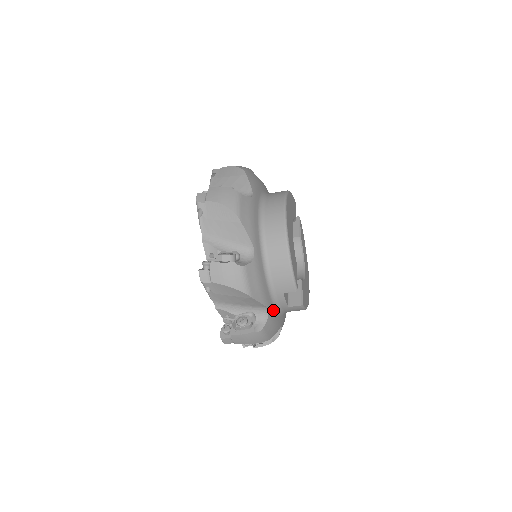
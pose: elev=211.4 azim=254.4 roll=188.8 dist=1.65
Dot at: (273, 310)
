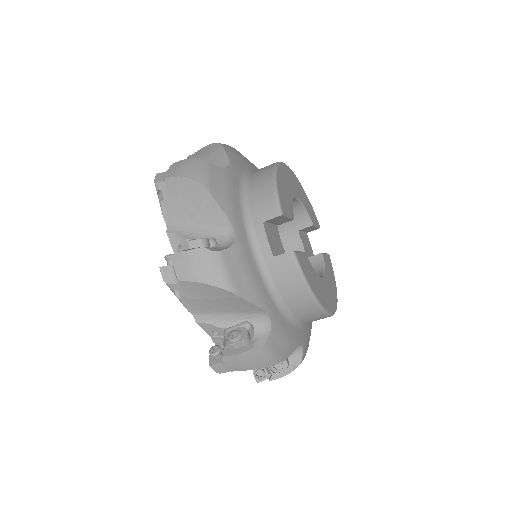
Dot at: (247, 249)
